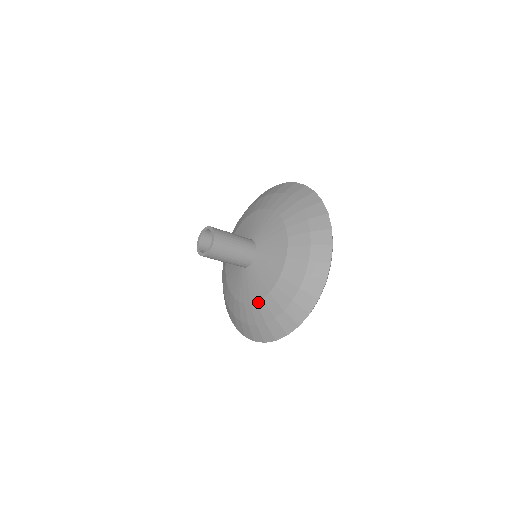
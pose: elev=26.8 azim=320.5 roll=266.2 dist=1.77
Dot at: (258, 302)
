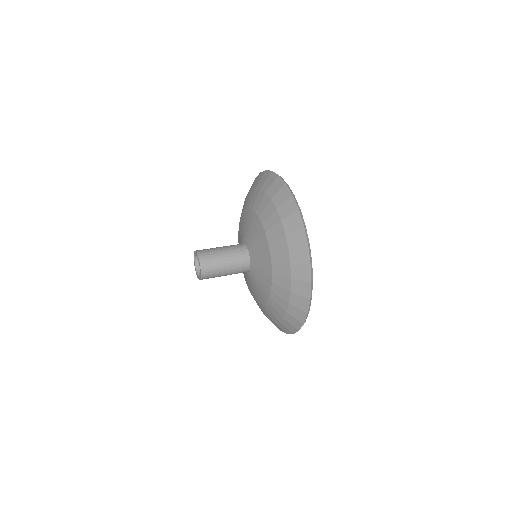
Dot at: (272, 289)
